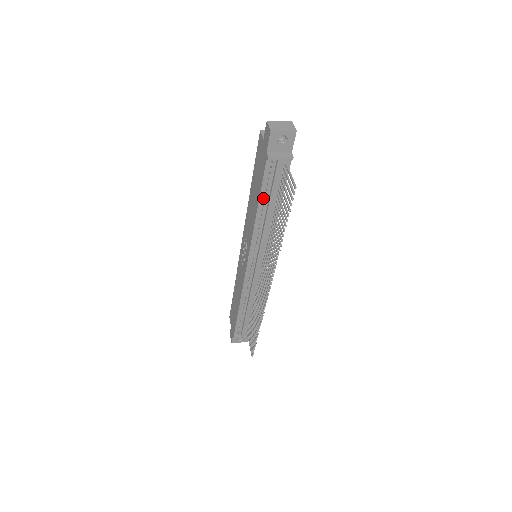
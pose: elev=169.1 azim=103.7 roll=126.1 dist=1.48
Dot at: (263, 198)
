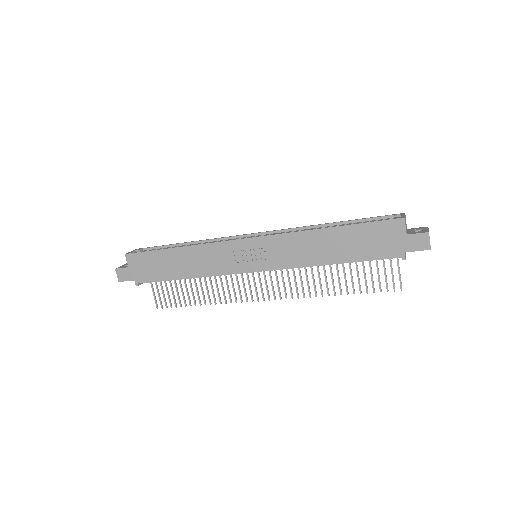
Dot at: (350, 261)
